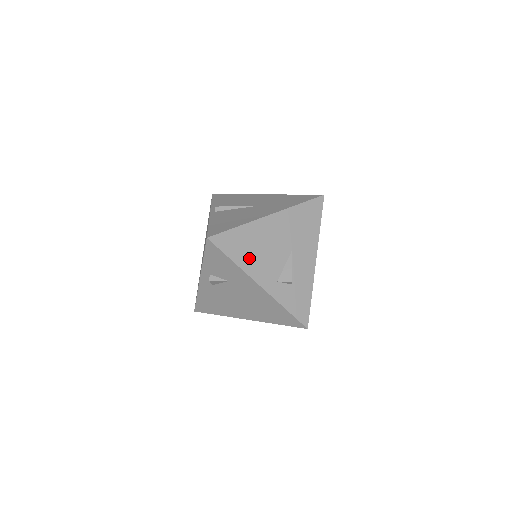
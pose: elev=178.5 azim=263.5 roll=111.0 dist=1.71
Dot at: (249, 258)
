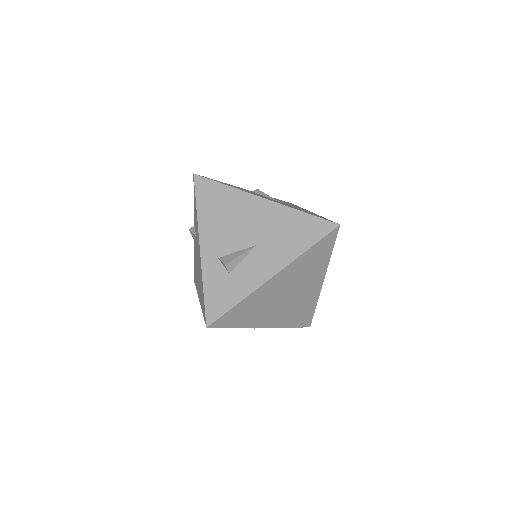
Dot at: (212, 217)
